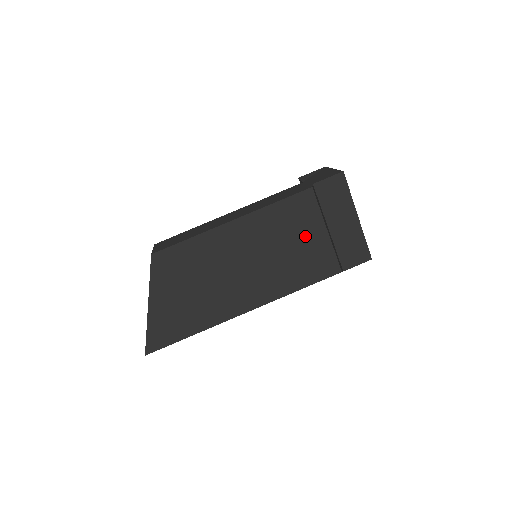
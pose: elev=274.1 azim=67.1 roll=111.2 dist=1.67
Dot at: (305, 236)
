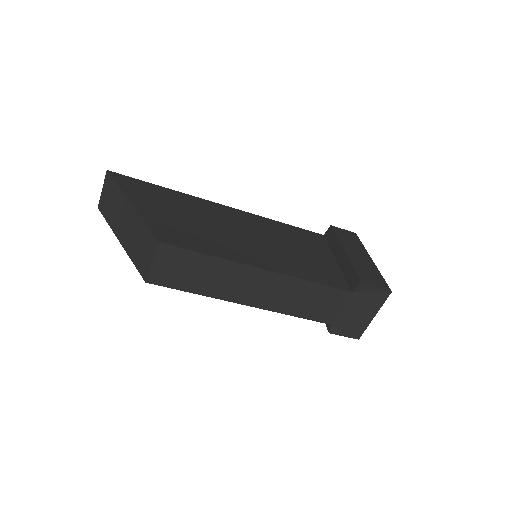
Dot at: occluded
